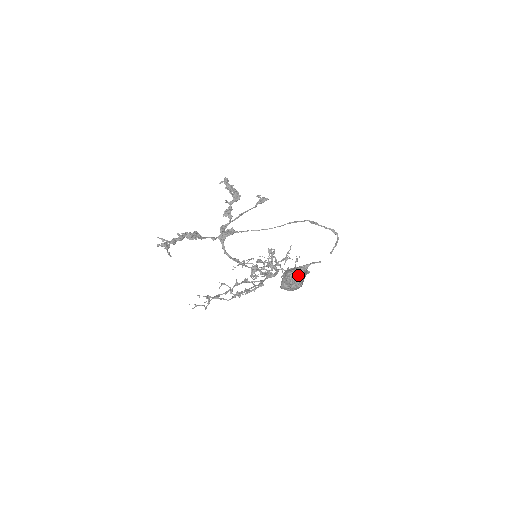
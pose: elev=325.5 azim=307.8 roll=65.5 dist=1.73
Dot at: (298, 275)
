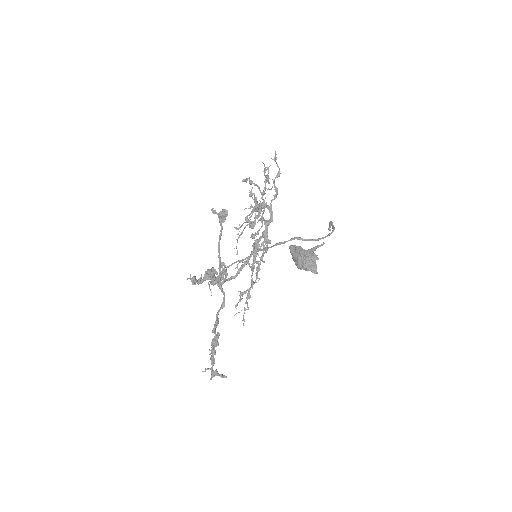
Dot at: occluded
